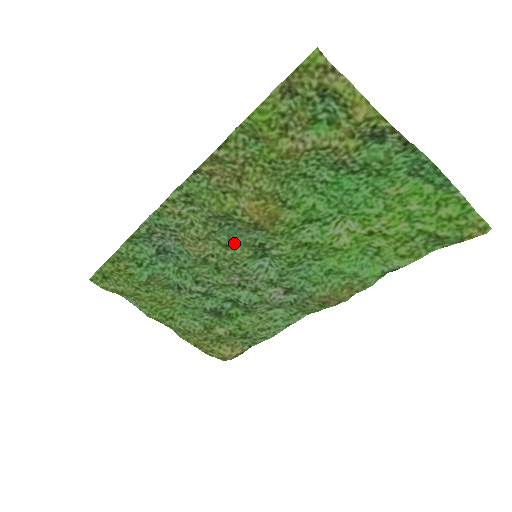
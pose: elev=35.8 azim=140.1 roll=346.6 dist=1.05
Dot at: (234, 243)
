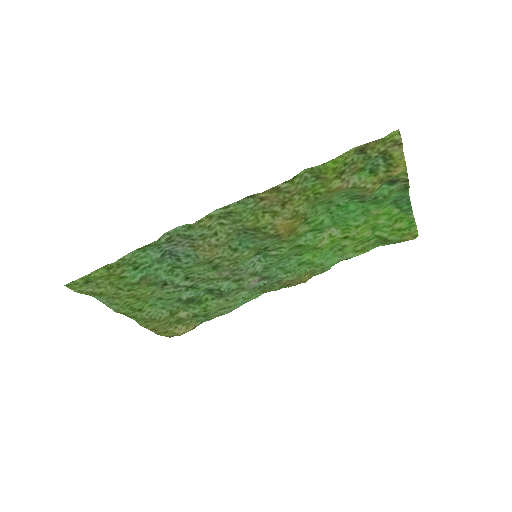
Dot at: (244, 247)
